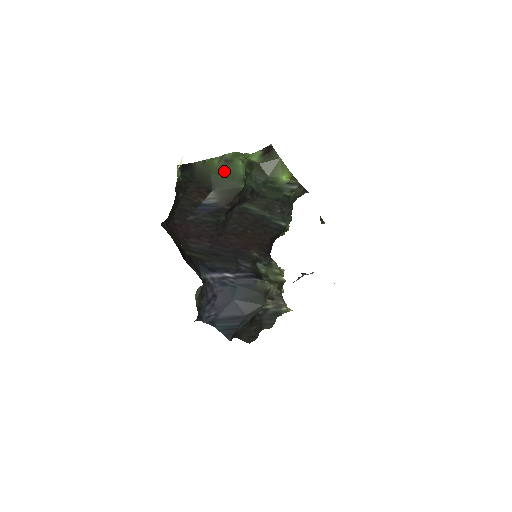
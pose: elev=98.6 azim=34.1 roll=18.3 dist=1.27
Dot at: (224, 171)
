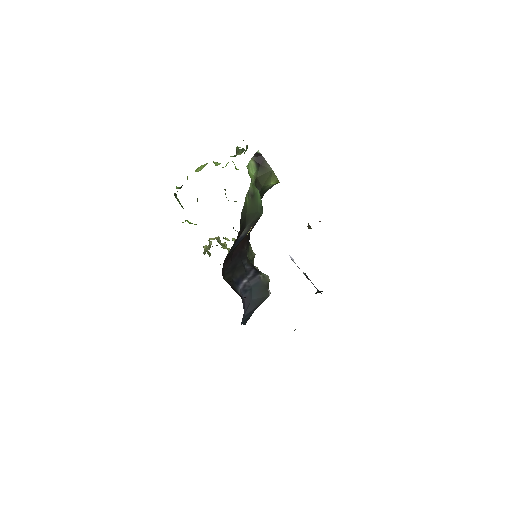
Dot at: (252, 207)
